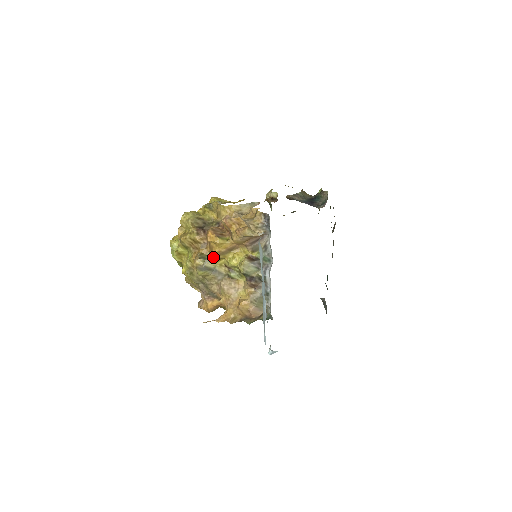
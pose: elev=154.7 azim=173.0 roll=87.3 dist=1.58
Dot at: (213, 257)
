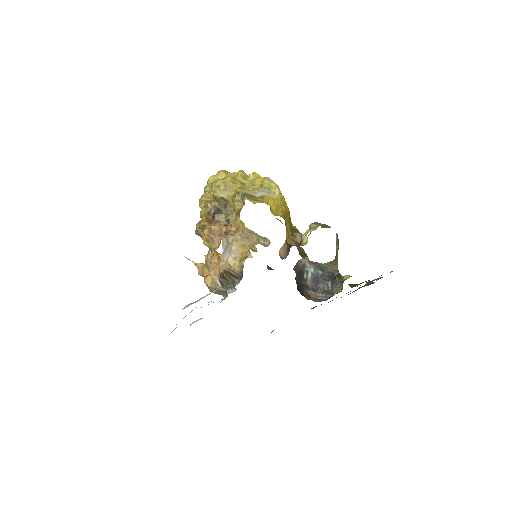
Dot at: occluded
